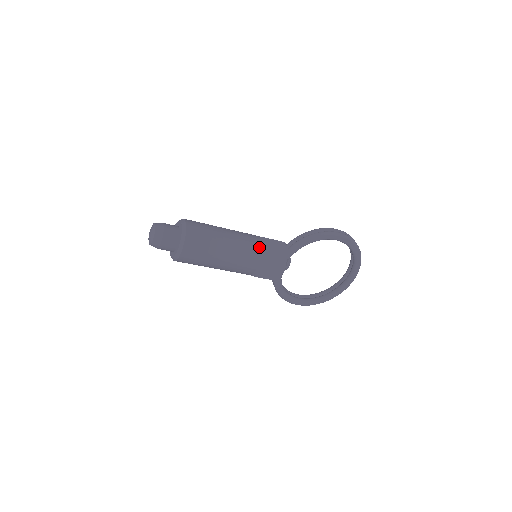
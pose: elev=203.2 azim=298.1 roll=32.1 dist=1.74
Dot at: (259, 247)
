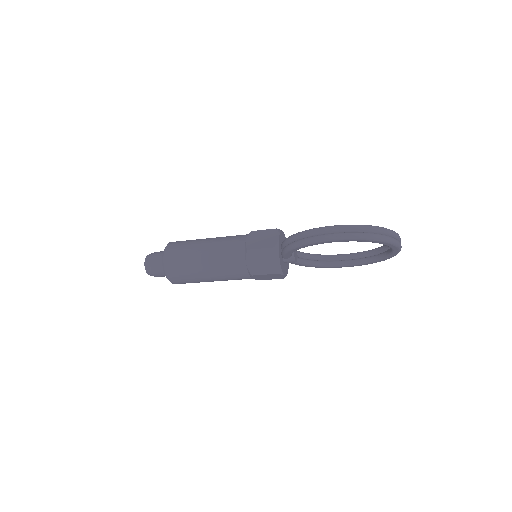
Dot at: (242, 264)
